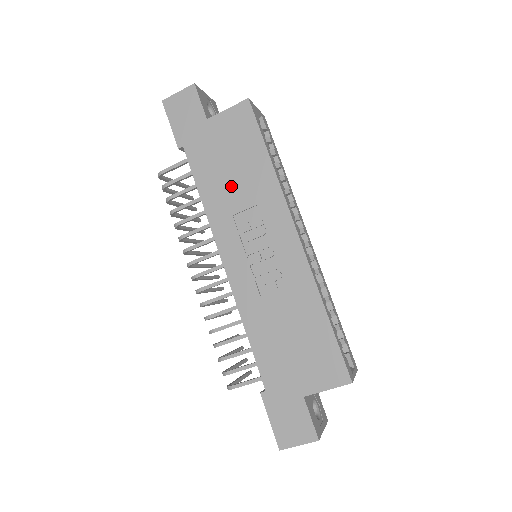
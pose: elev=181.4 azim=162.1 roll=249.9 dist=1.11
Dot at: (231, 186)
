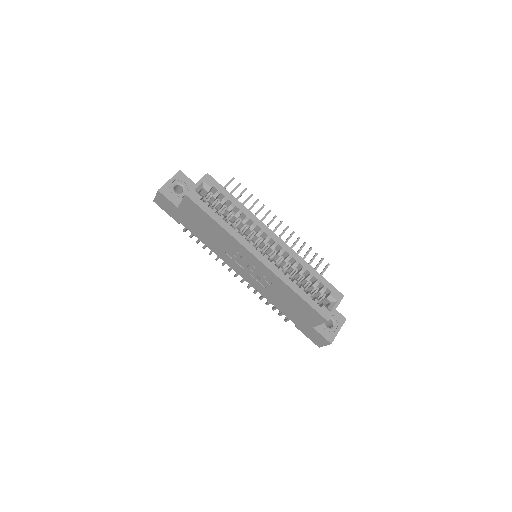
Dot at: (213, 239)
